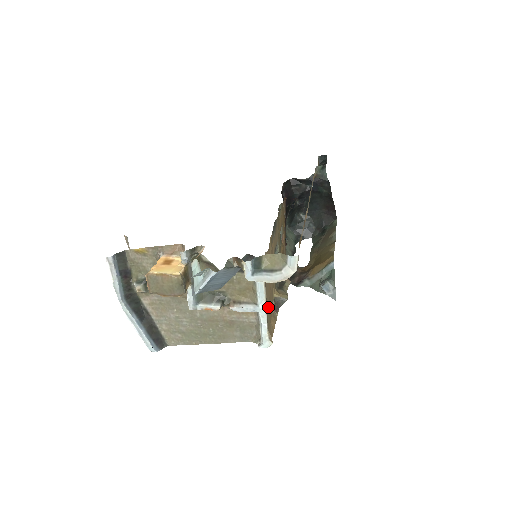
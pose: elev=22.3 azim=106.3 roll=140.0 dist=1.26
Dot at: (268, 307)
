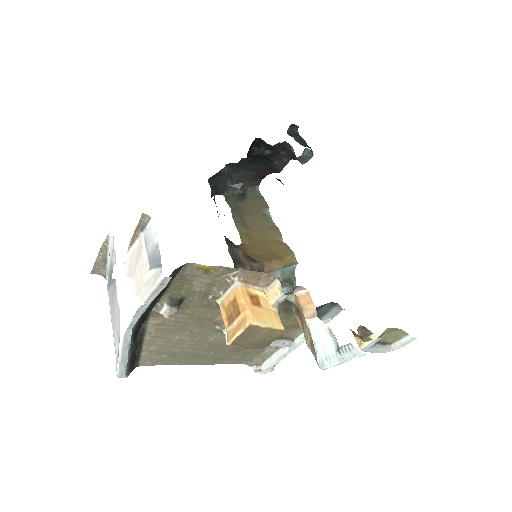
Dot at: occluded
